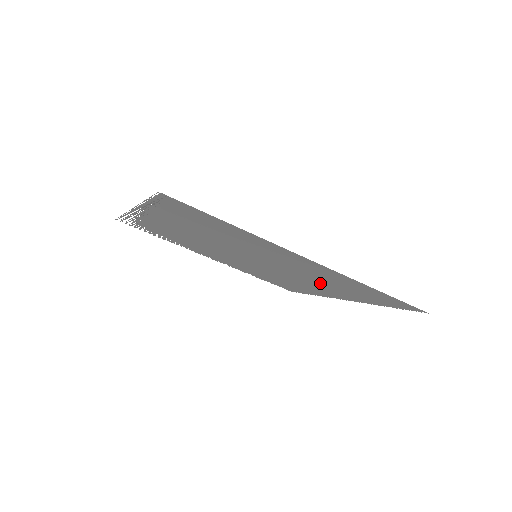
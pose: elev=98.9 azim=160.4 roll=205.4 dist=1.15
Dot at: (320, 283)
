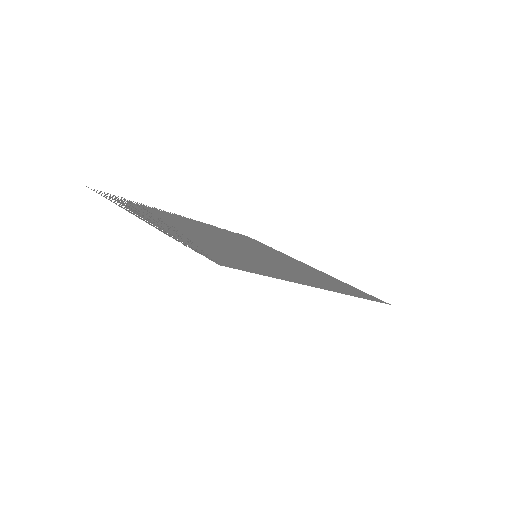
Dot at: occluded
